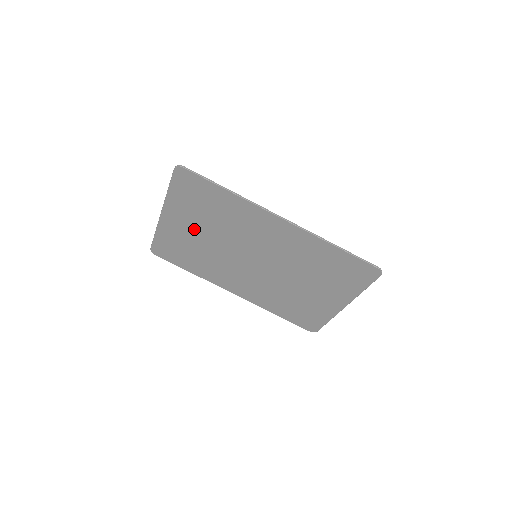
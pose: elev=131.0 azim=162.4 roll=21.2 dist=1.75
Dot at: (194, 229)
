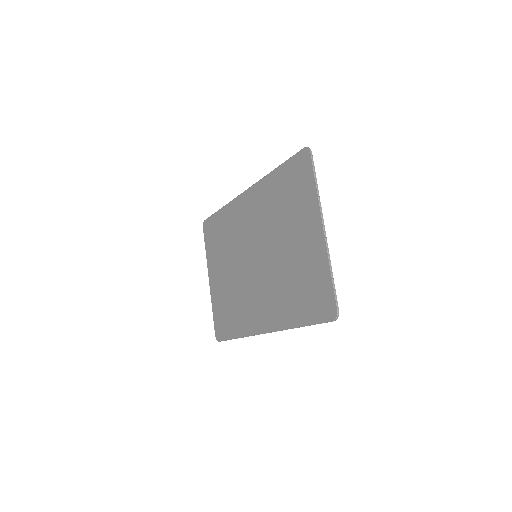
Dot at: (223, 273)
